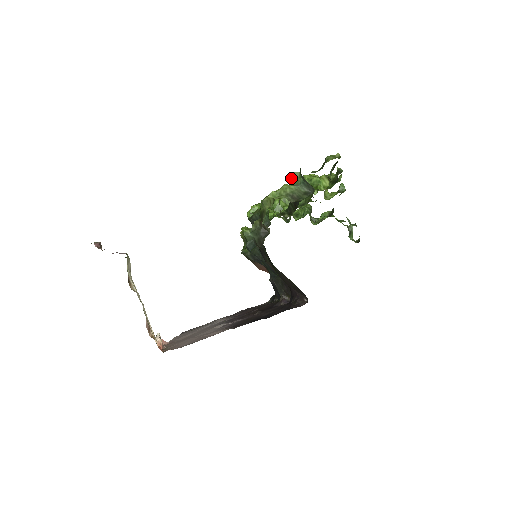
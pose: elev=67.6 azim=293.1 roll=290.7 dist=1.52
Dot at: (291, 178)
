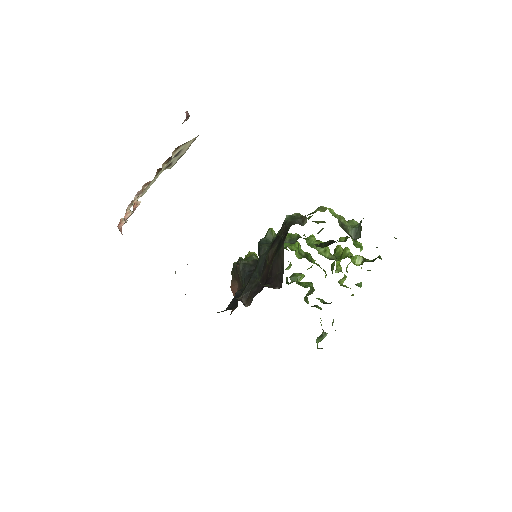
Dot at: (349, 221)
